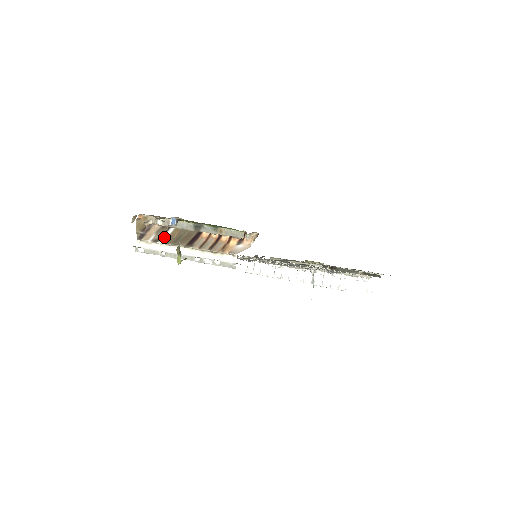
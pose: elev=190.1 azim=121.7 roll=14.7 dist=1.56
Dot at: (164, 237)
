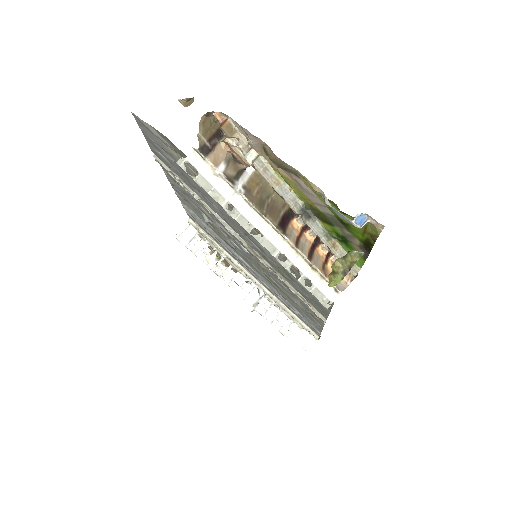
Dot at: (240, 182)
